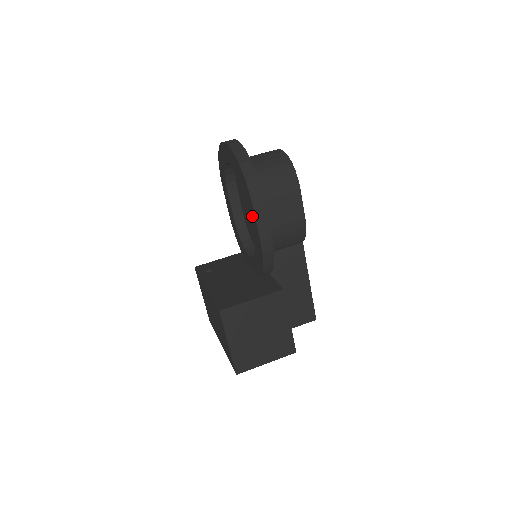
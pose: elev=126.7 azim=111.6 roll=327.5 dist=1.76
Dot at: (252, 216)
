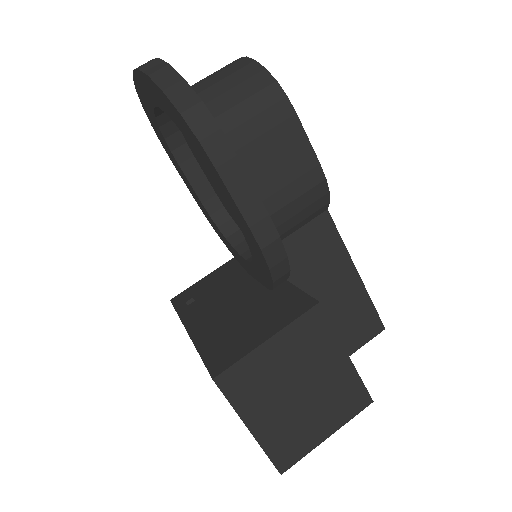
Dot at: (219, 185)
